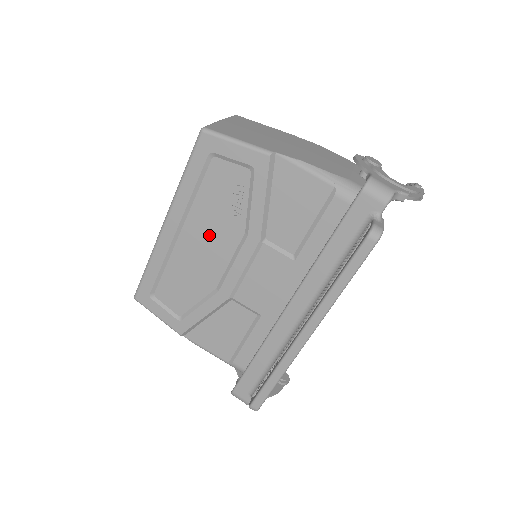
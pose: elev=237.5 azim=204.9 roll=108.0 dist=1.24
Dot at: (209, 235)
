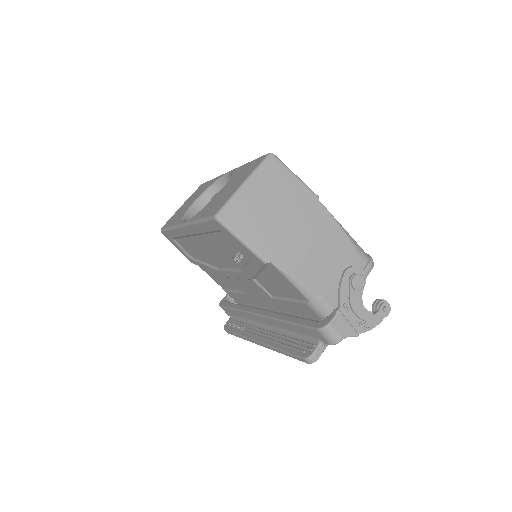
Dot at: (215, 251)
